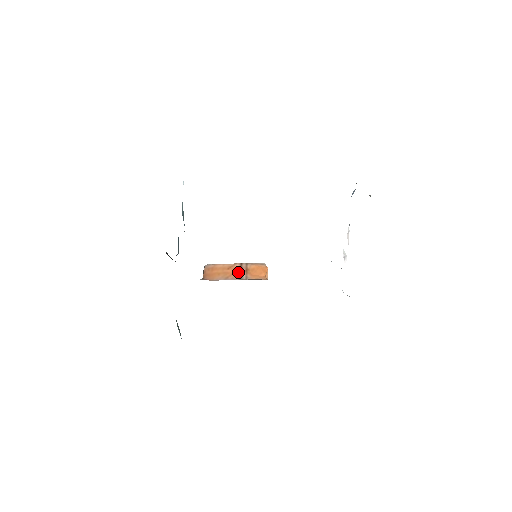
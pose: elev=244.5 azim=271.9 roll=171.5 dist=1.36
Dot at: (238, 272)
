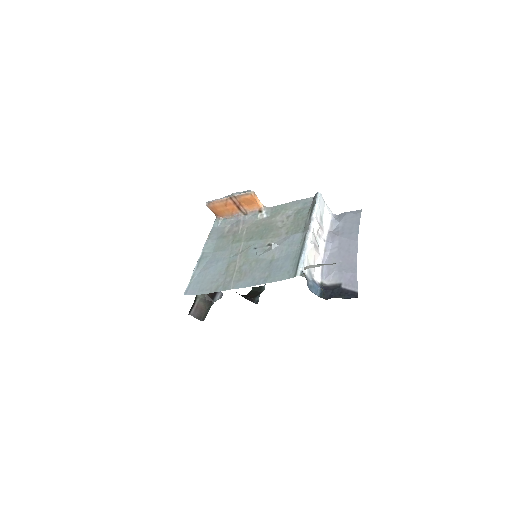
Dot at: (235, 207)
